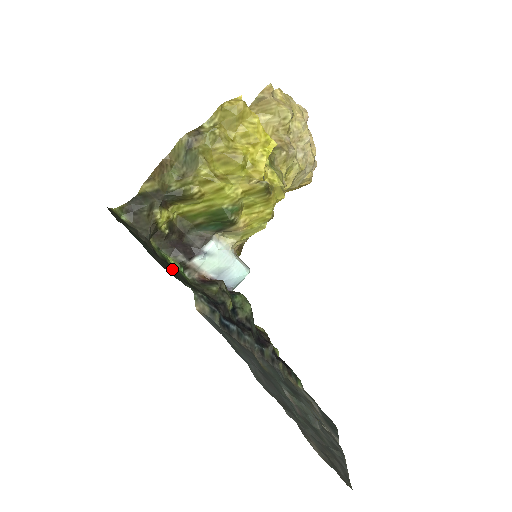
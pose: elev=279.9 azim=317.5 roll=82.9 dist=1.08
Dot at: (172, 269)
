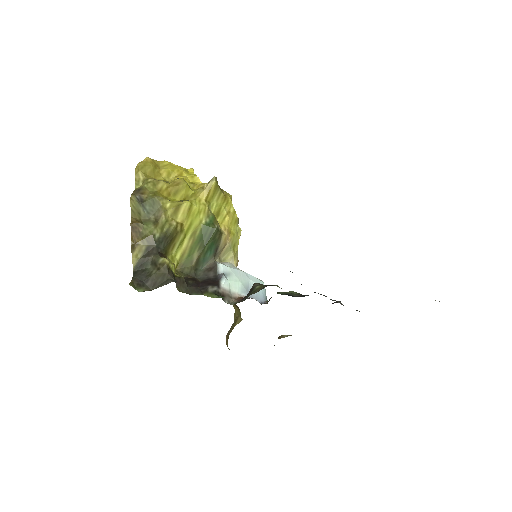
Dot at: occluded
